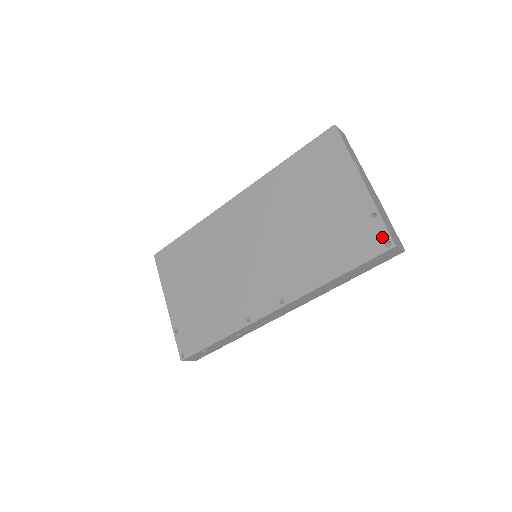
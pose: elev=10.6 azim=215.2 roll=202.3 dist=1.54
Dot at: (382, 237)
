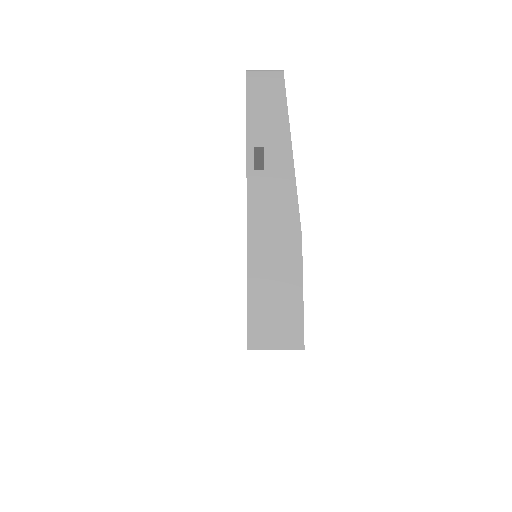
Dot at: occluded
